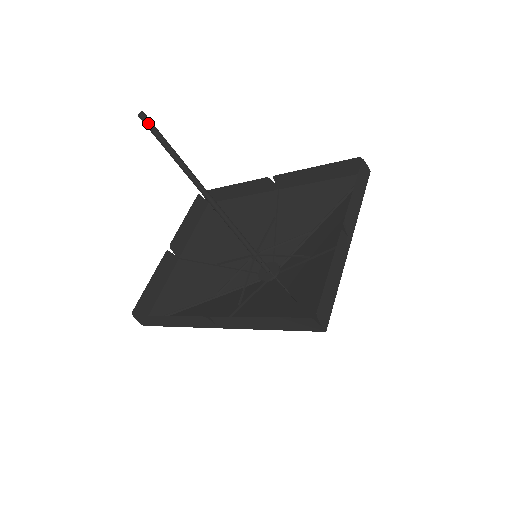
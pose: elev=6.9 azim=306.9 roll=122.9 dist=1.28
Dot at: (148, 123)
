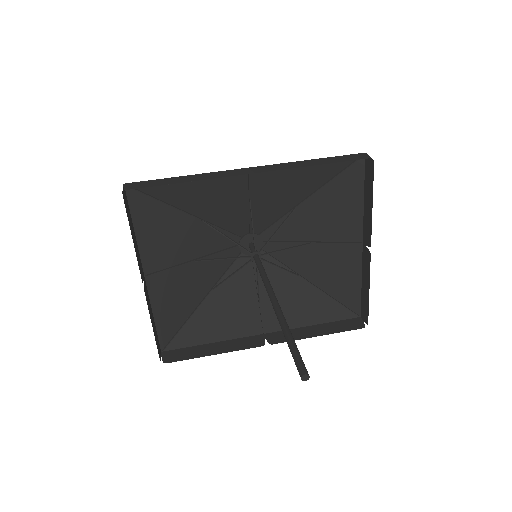
Dot at: (304, 370)
